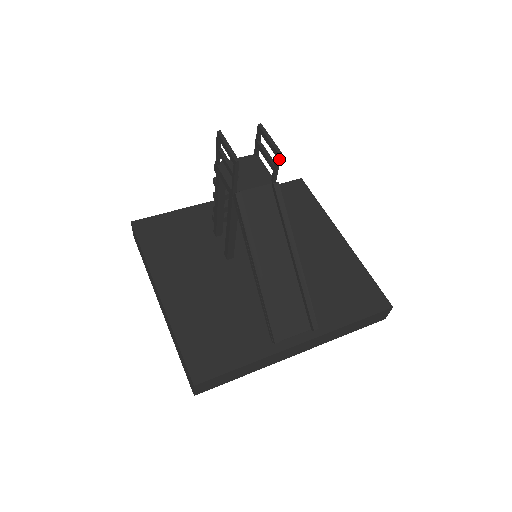
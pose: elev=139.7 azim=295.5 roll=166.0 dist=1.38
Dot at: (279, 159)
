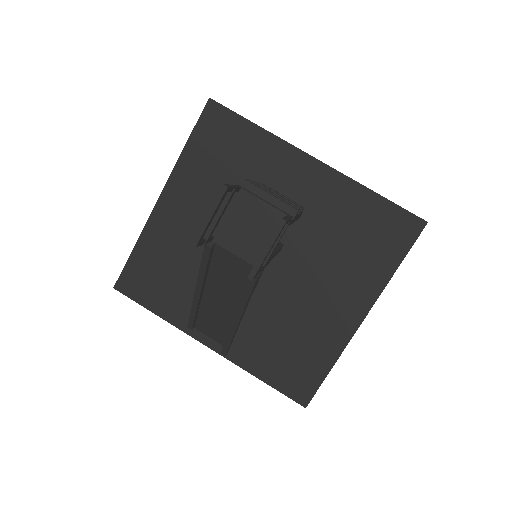
Dot at: occluded
